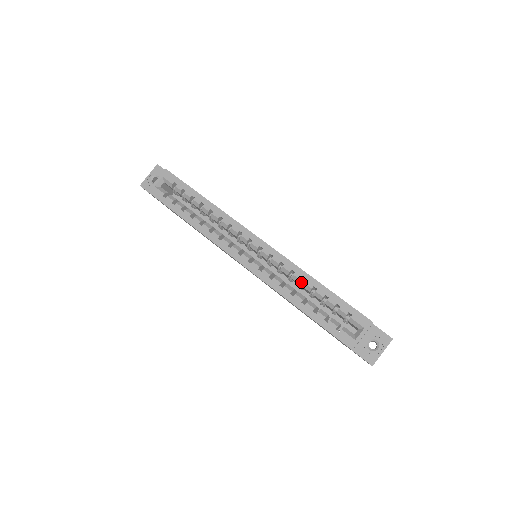
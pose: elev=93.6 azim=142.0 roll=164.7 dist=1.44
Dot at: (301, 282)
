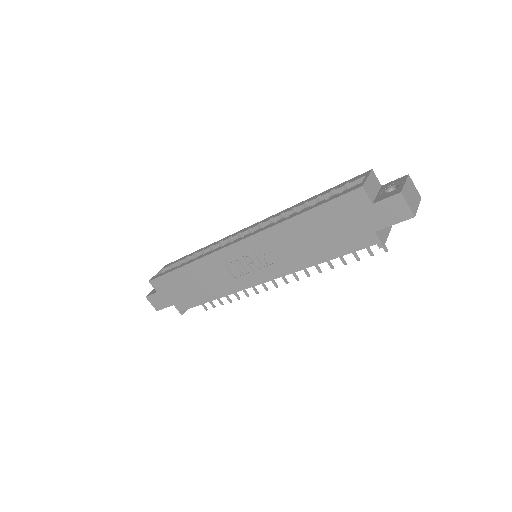
Dot at: occluded
